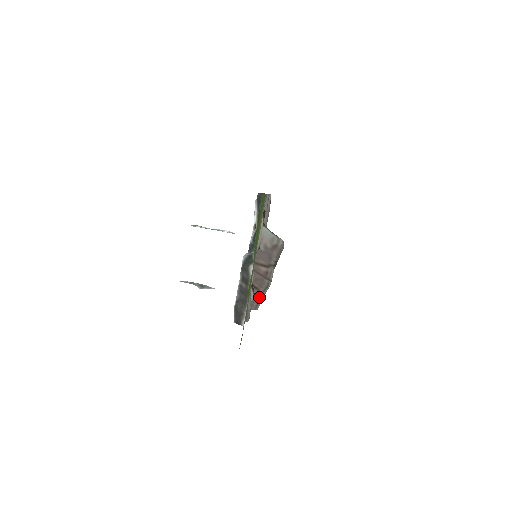
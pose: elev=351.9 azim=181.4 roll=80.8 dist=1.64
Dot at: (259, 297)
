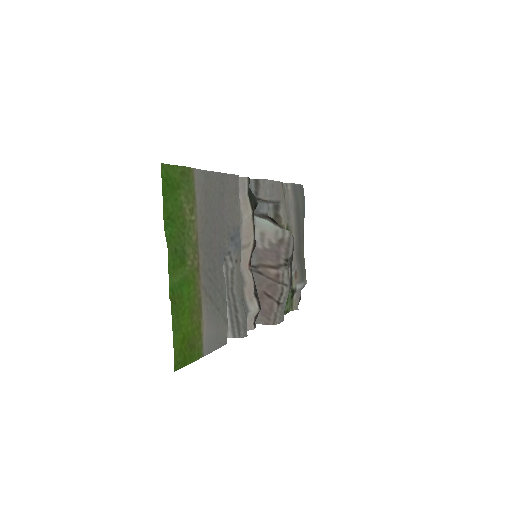
Dot at: (275, 307)
